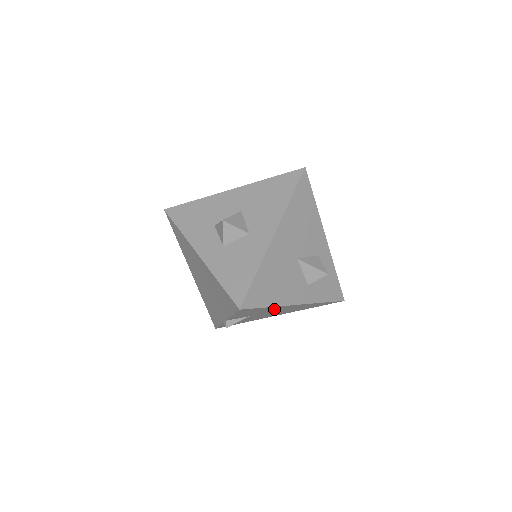
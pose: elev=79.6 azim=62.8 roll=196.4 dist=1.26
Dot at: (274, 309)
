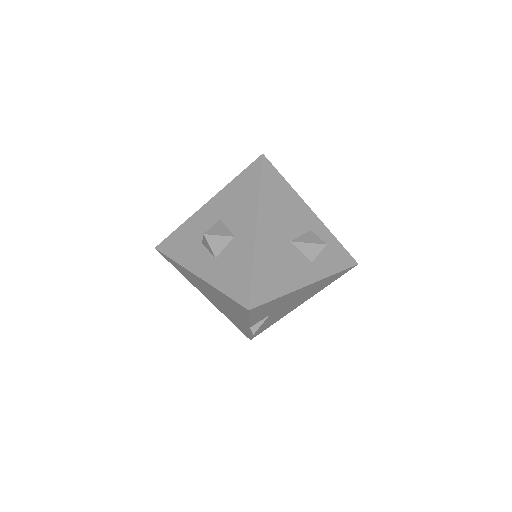
Dot at: (288, 298)
